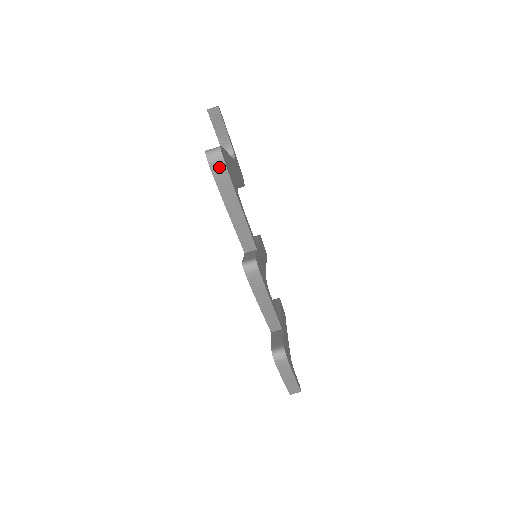
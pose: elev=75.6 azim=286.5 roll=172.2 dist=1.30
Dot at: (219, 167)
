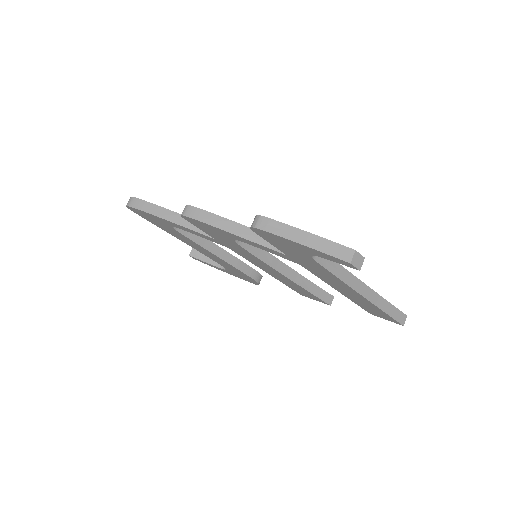
Dot at: (135, 202)
